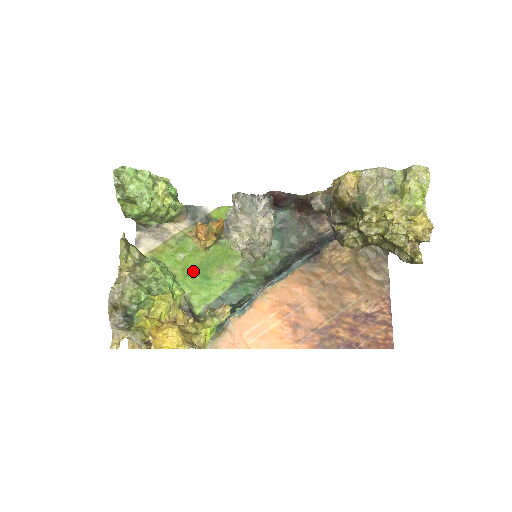
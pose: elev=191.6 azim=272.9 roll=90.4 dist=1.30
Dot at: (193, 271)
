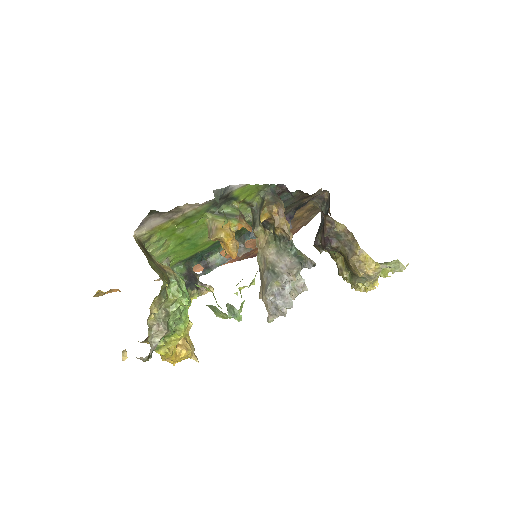
Dot at: (185, 240)
